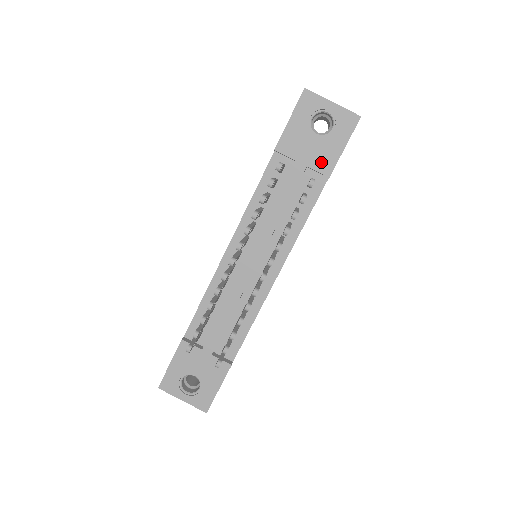
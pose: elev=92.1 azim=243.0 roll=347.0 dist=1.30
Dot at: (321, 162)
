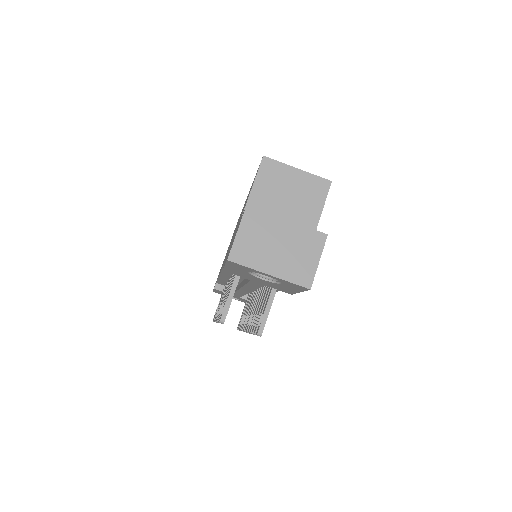
Dot at: (277, 288)
